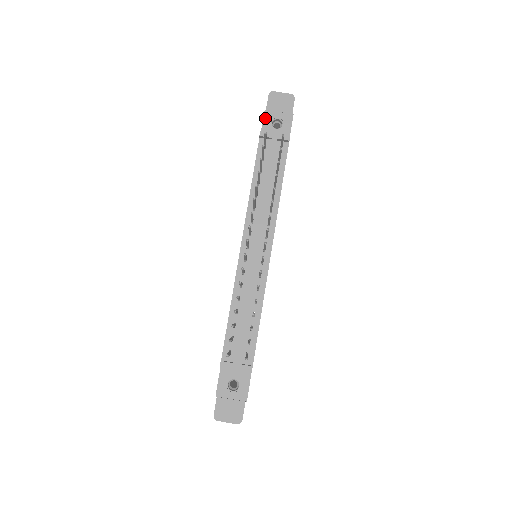
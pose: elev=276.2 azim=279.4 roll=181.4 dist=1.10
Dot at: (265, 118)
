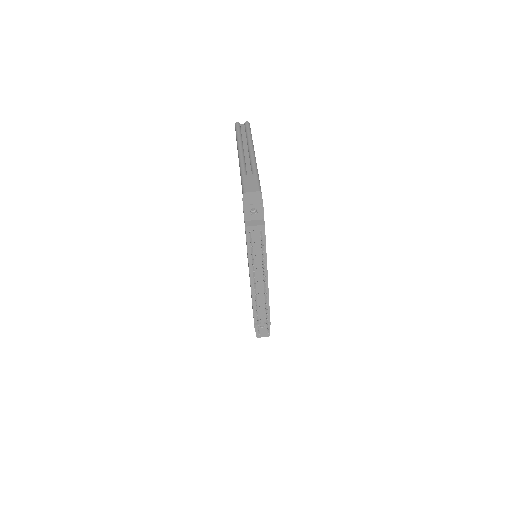
Dot at: (245, 210)
